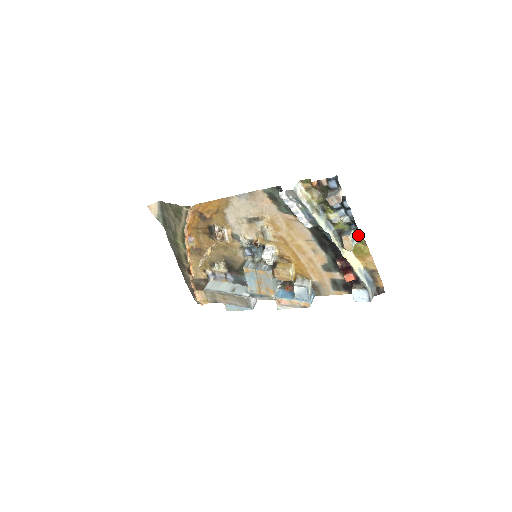
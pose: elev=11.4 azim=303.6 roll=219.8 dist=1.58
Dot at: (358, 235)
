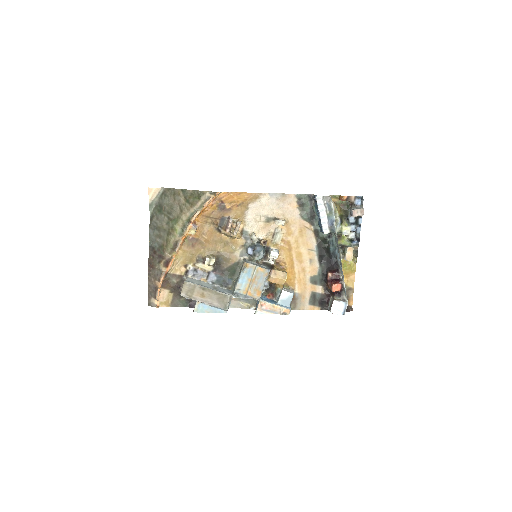
Dot at: (353, 252)
